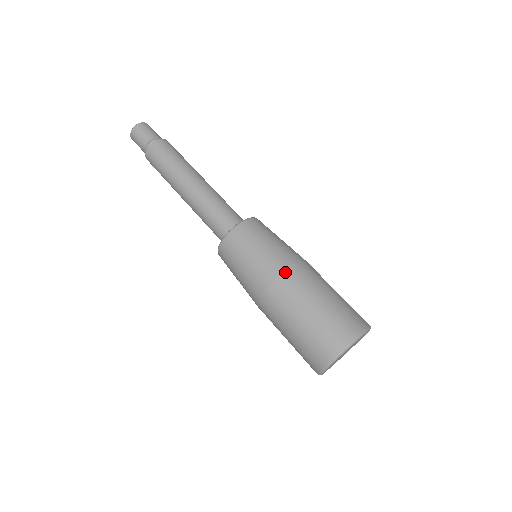
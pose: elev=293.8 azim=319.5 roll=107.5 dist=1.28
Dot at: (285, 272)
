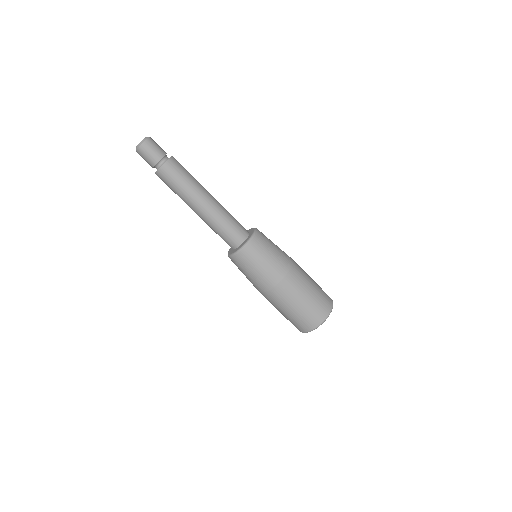
Dot at: (282, 280)
